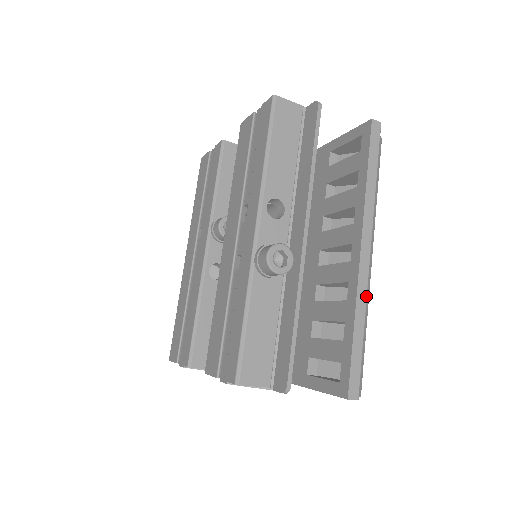
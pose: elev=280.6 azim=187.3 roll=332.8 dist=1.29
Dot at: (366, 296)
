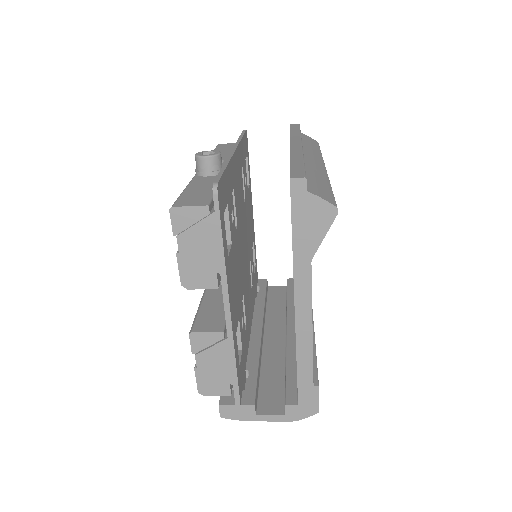
Dot at: (301, 152)
